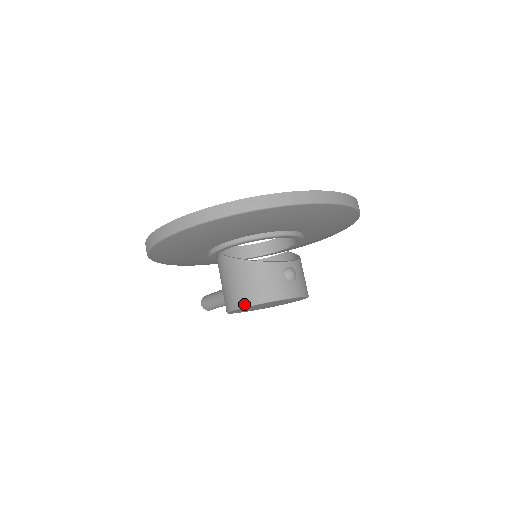
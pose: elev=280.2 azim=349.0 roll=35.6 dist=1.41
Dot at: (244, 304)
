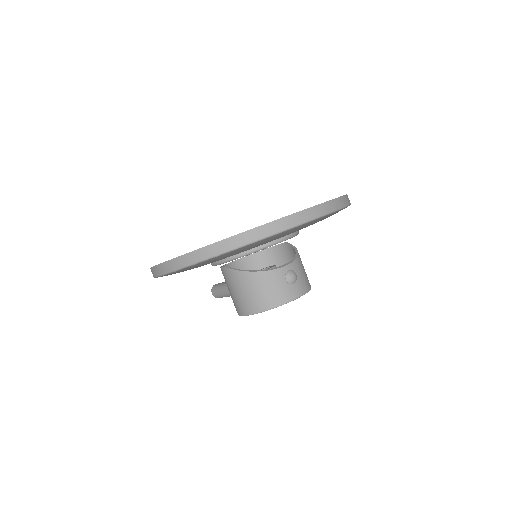
Dot at: (253, 312)
